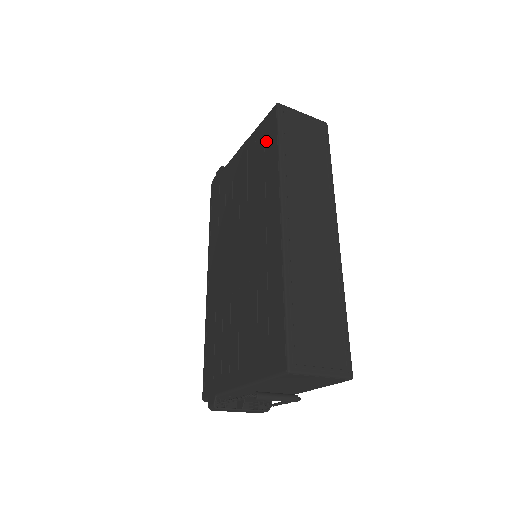
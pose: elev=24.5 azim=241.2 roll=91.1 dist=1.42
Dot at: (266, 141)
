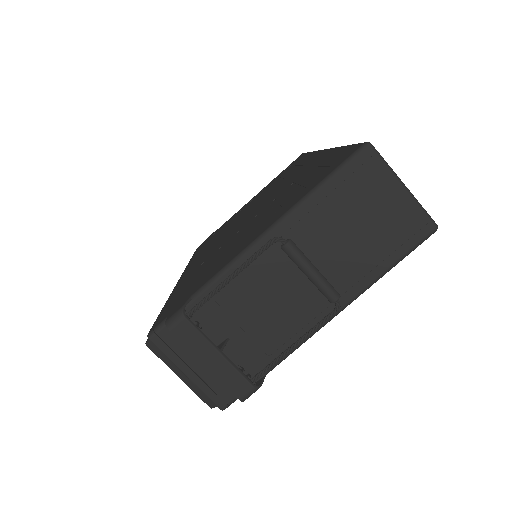
Dot at: (291, 166)
